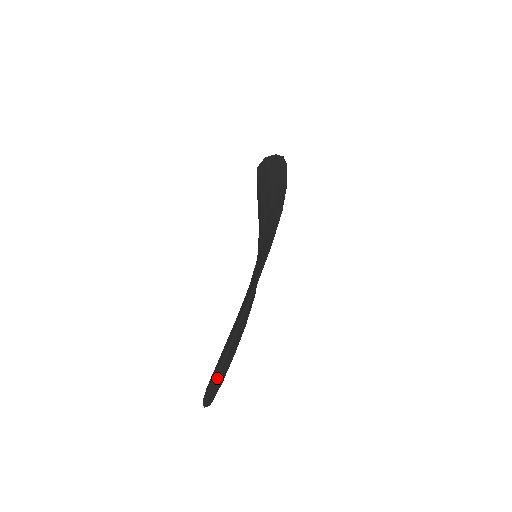
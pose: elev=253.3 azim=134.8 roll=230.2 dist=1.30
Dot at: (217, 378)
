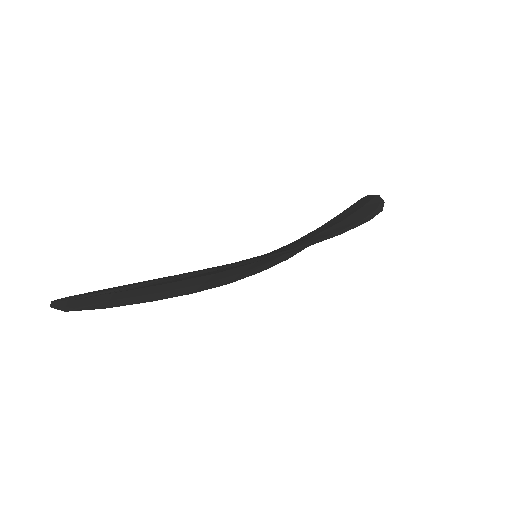
Dot at: (93, 300)
